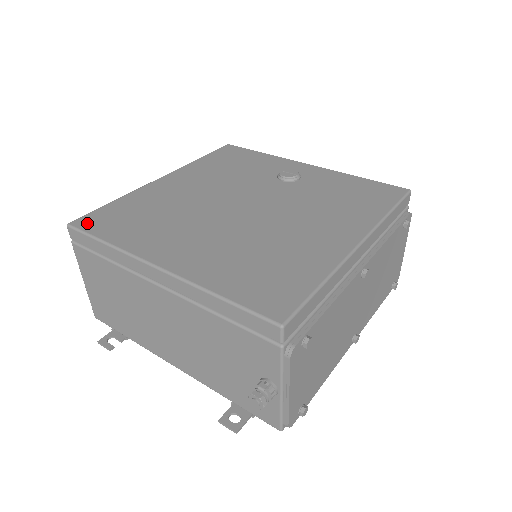
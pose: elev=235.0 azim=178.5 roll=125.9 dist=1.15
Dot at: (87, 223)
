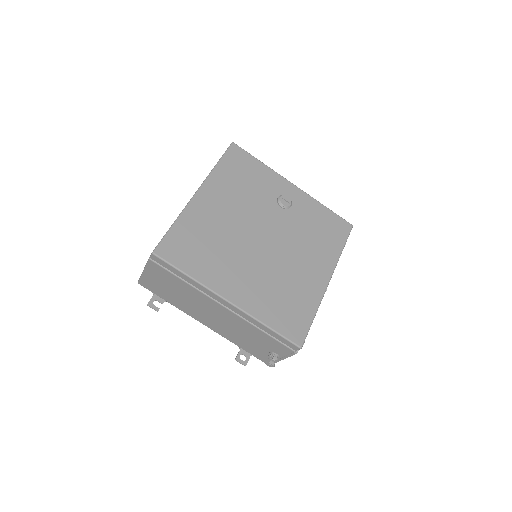
Dot at: (167, 253)
